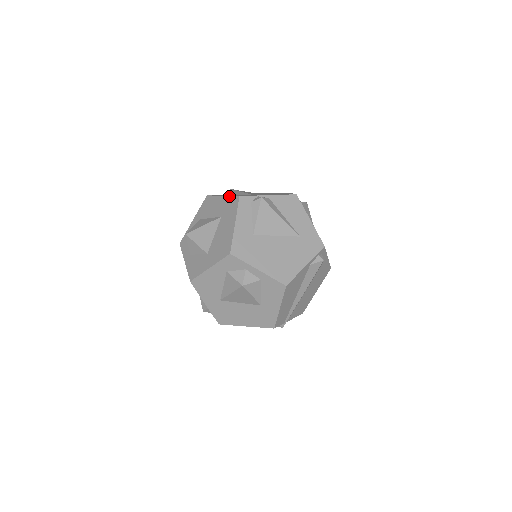
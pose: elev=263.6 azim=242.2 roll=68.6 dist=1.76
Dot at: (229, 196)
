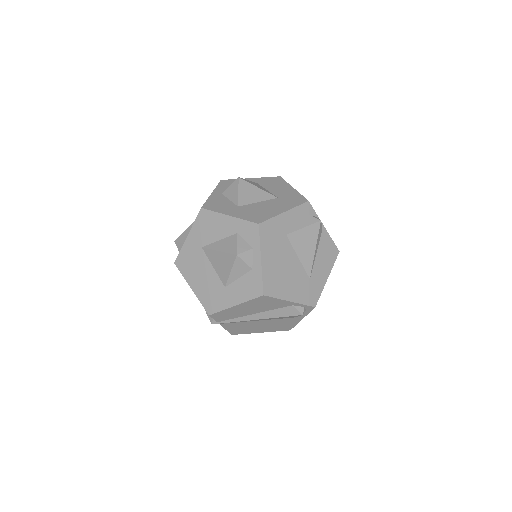
Dot at: occluded
